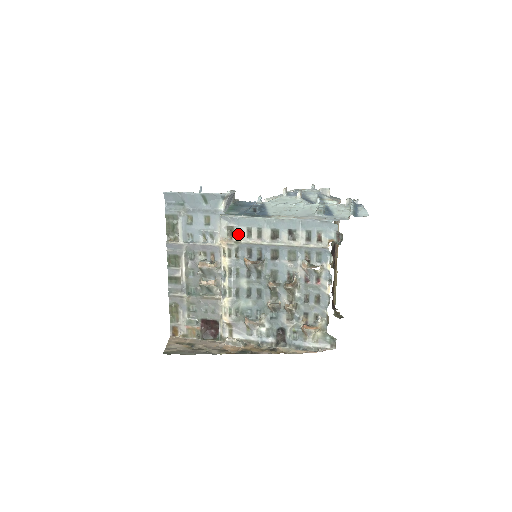
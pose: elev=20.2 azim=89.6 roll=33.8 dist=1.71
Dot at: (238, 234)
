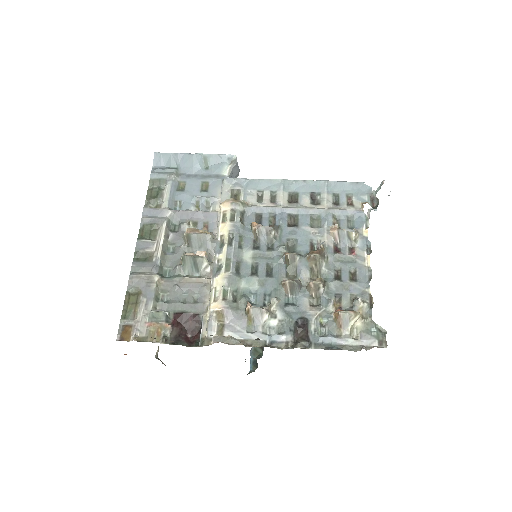
Dot at: (245, 198)
